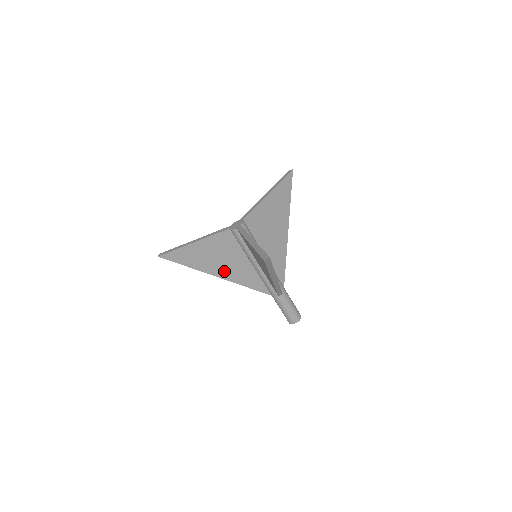
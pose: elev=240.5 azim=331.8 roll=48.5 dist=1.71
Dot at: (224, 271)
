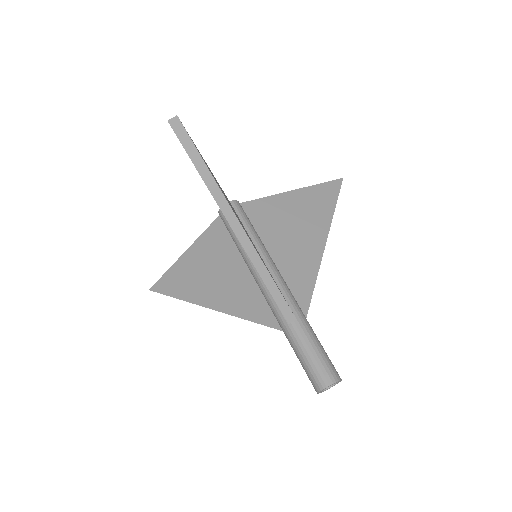
Dot at: (217, 295)
